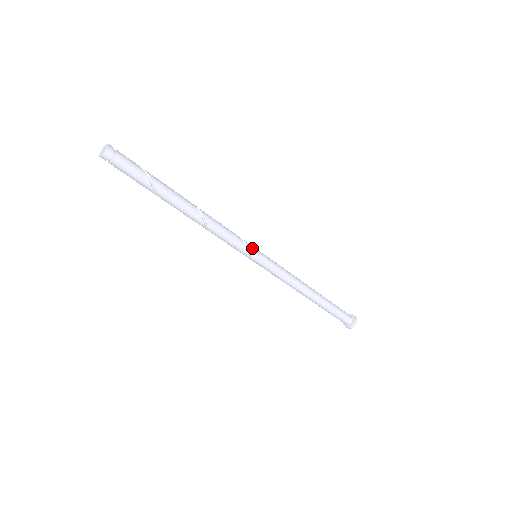
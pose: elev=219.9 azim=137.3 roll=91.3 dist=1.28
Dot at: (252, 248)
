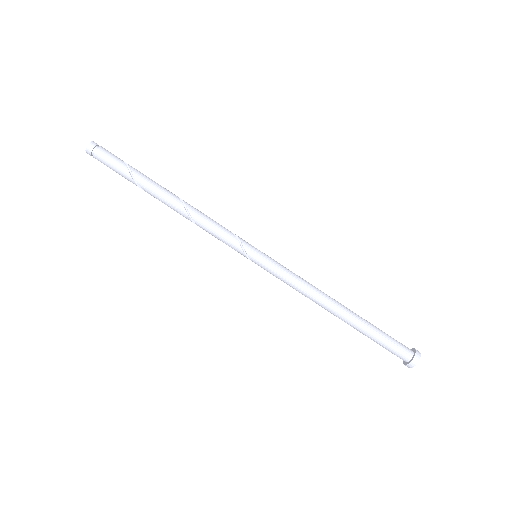
Dot at: (247, 244)
